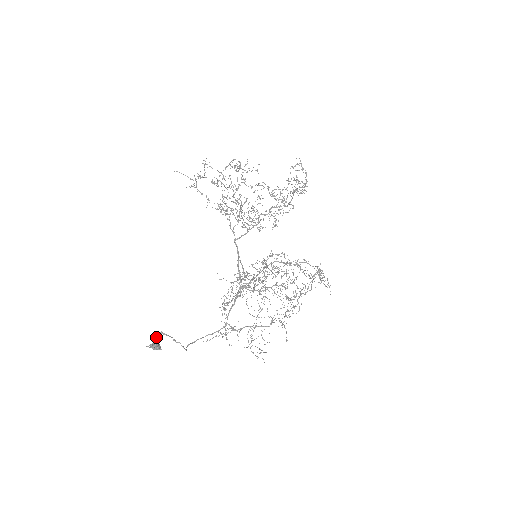
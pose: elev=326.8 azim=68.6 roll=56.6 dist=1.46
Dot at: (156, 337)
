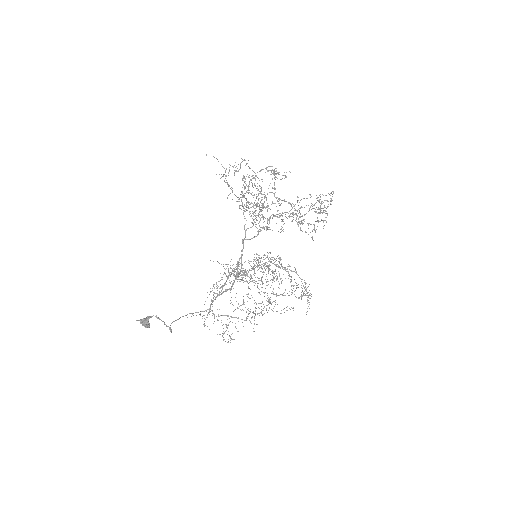
Dot at: (149, 317)
